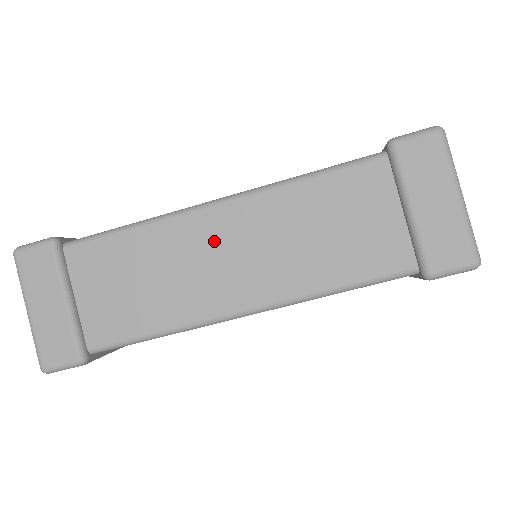
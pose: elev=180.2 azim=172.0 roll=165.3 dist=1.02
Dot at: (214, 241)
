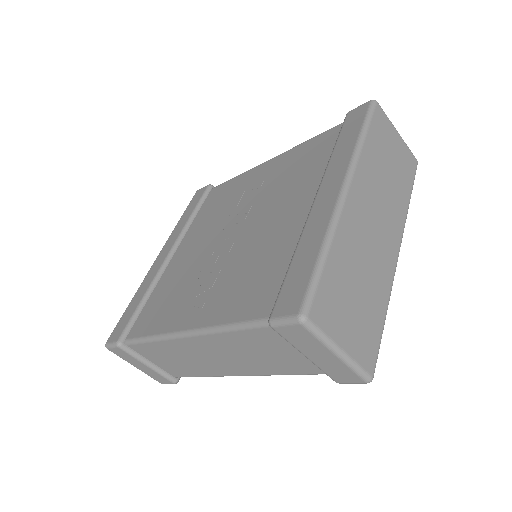
Dot at: (198, 351)
